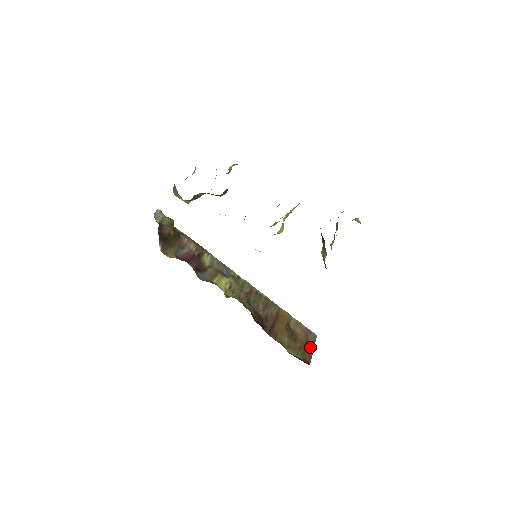
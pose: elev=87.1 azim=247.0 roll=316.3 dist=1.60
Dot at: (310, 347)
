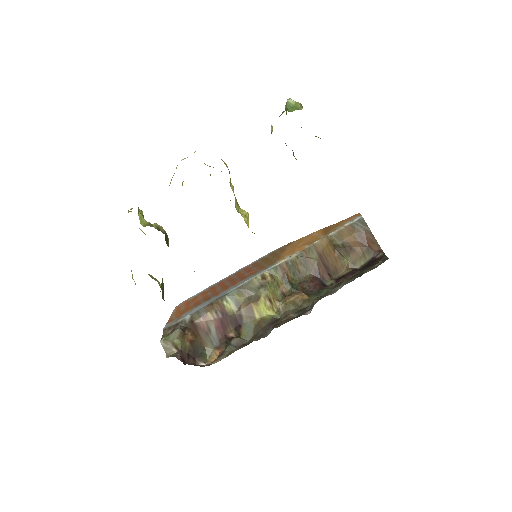
Dot at: (368, 236)
